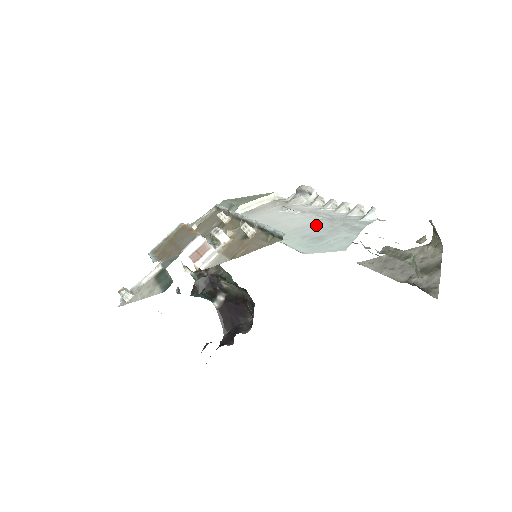
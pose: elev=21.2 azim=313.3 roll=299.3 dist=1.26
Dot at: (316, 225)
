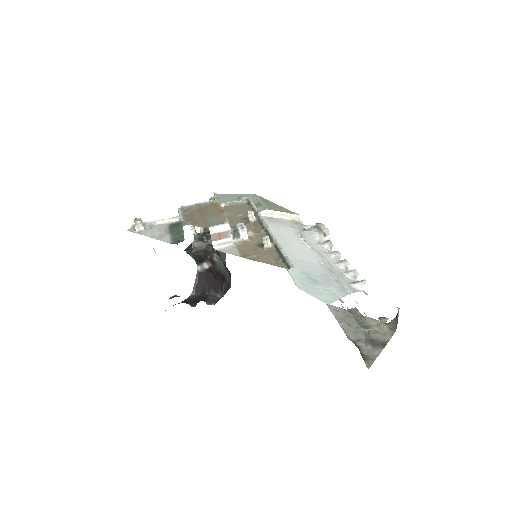
Dot at: (317, 267)
